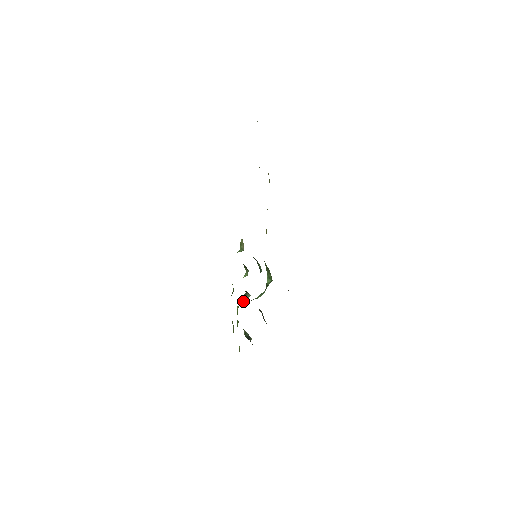
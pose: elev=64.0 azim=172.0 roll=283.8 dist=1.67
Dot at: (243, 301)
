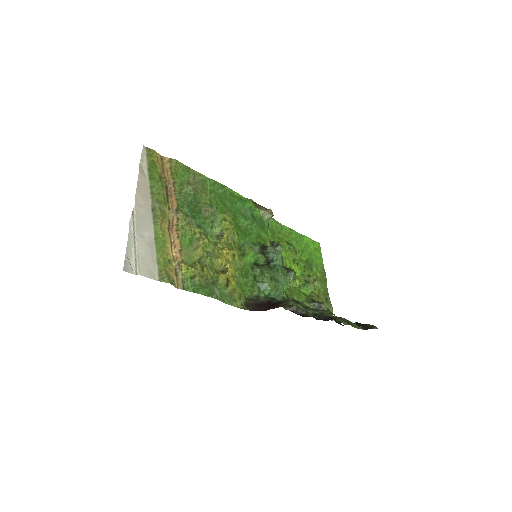
Dot at: (292, 280)
